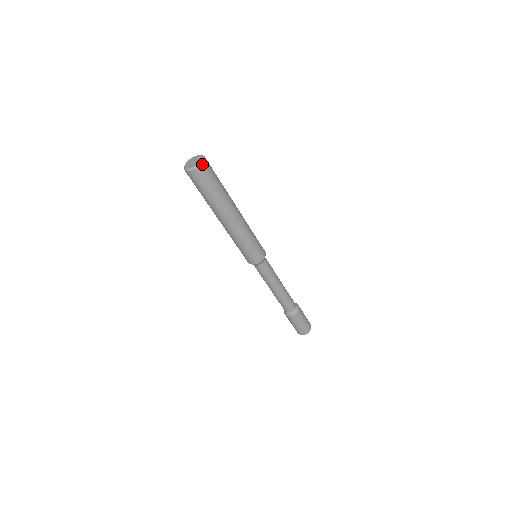
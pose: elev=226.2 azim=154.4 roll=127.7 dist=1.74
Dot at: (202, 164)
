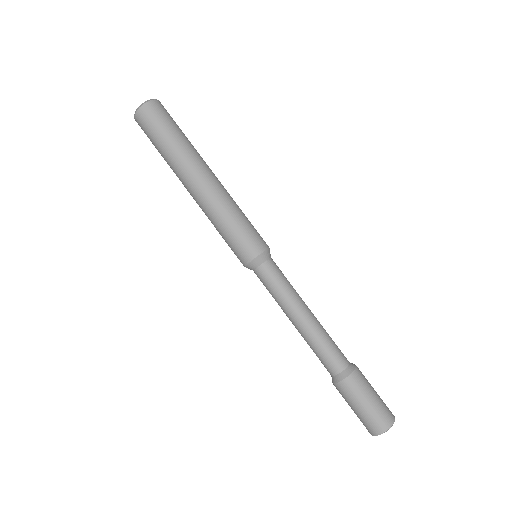
Dot at: (160, 102)
